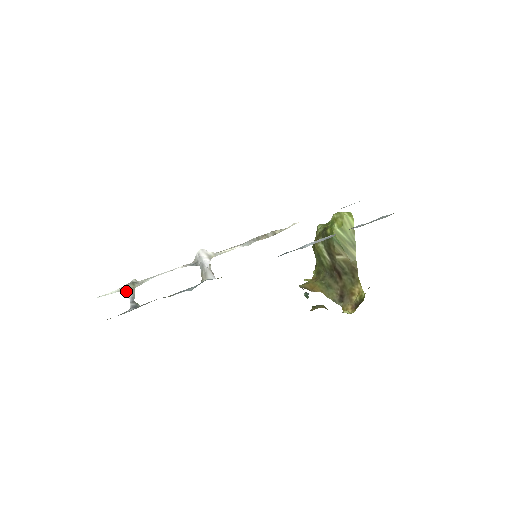
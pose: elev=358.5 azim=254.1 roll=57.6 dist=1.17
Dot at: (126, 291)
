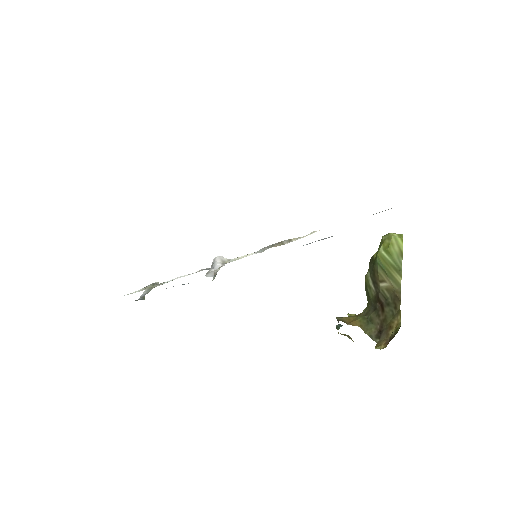
Dot at: (145, 290)
